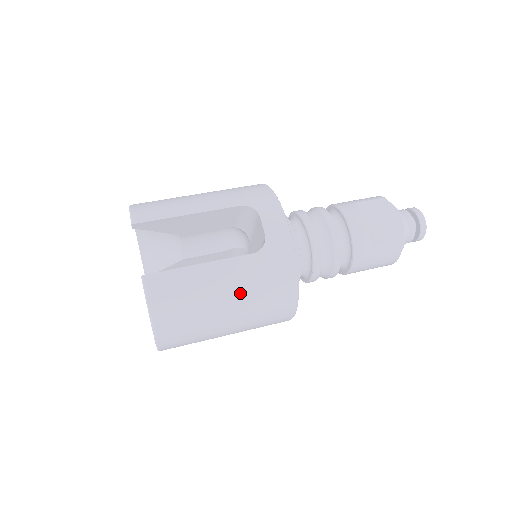
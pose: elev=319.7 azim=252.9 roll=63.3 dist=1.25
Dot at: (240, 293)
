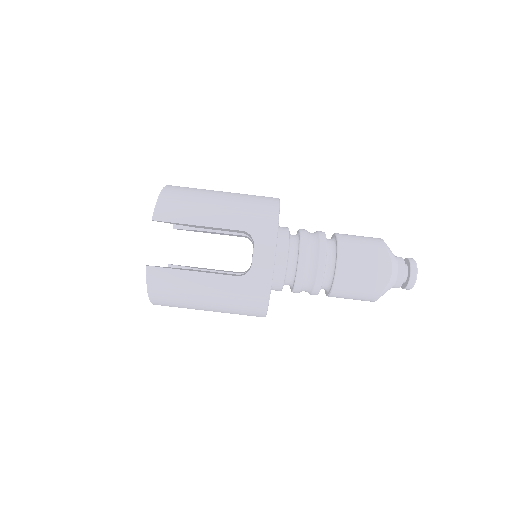
Dot at: (219, 298)
